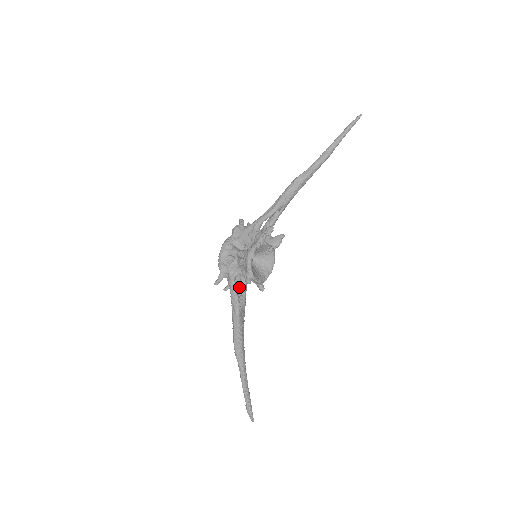
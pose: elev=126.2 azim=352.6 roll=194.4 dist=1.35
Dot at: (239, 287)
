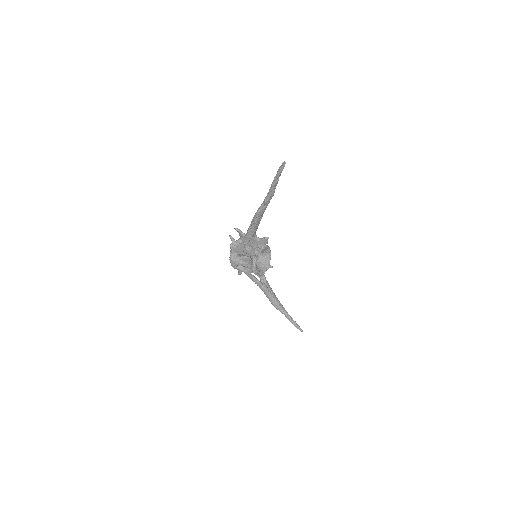
Dot at: occluded
